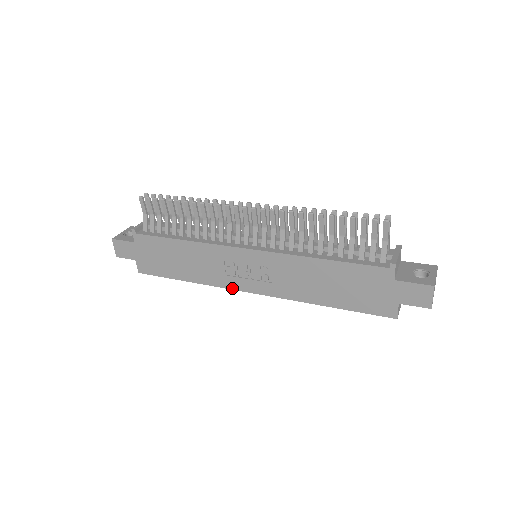
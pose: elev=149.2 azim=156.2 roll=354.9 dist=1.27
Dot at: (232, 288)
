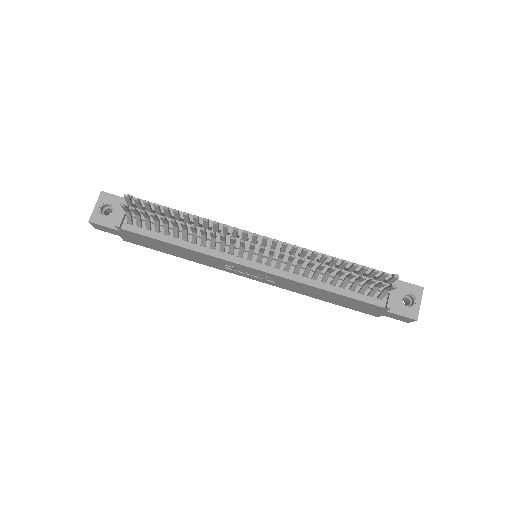
Dot at: (230, 272)
